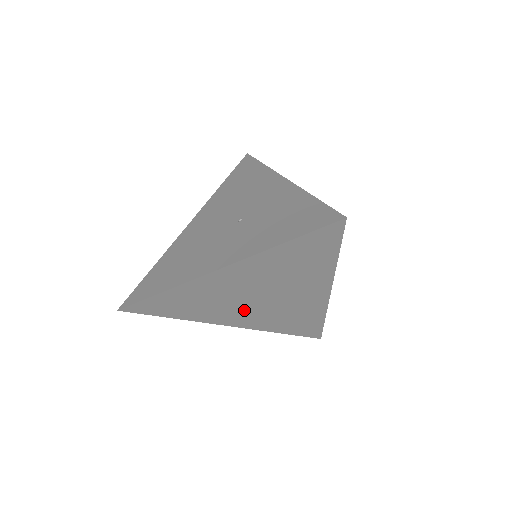
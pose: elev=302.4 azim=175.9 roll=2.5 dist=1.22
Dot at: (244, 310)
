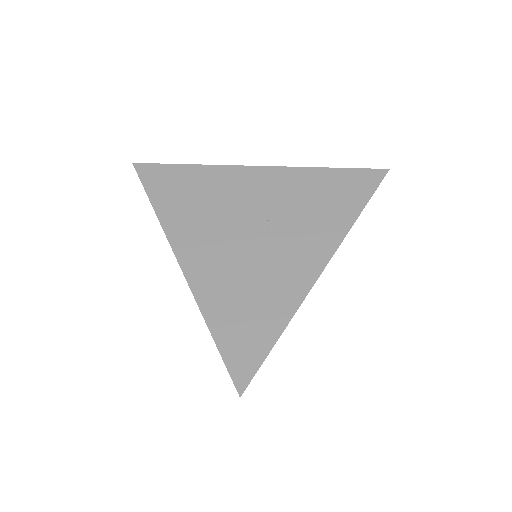
Dot at: occluded
